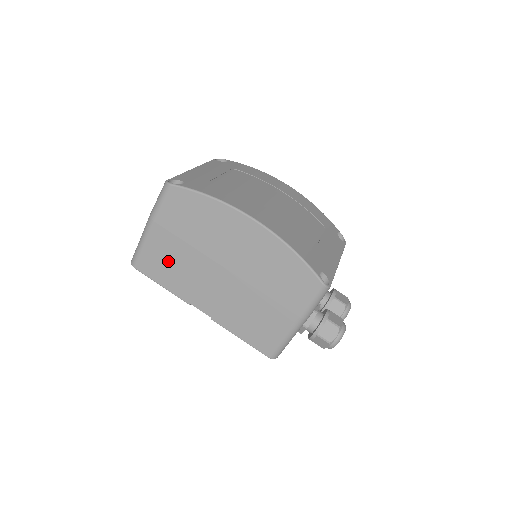
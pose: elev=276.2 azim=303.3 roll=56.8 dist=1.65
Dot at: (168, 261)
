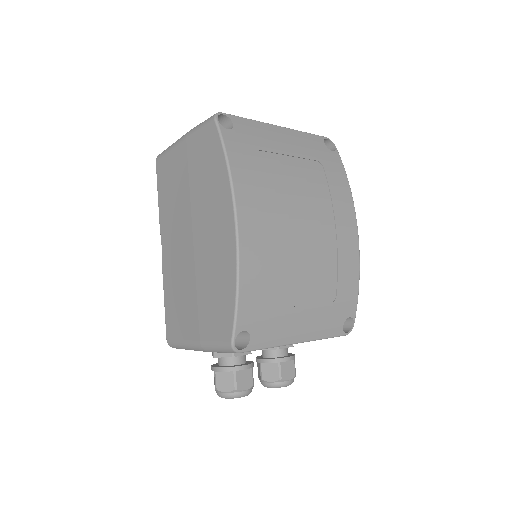
Dot at: (172, 183)
